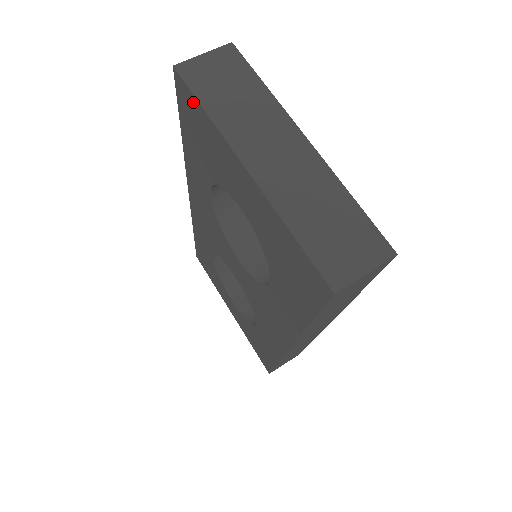
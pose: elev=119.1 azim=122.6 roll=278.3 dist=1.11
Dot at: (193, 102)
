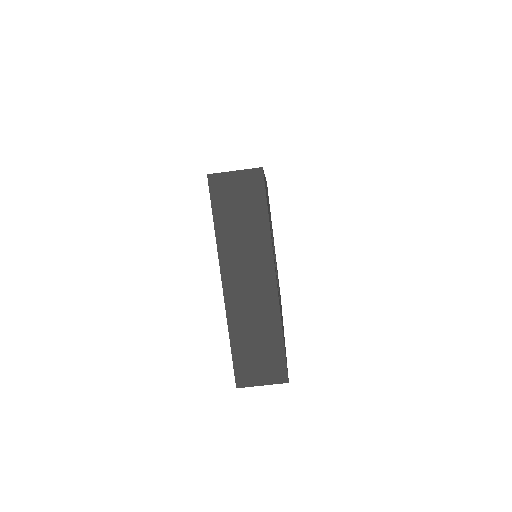
Dot at: (212, 207)
